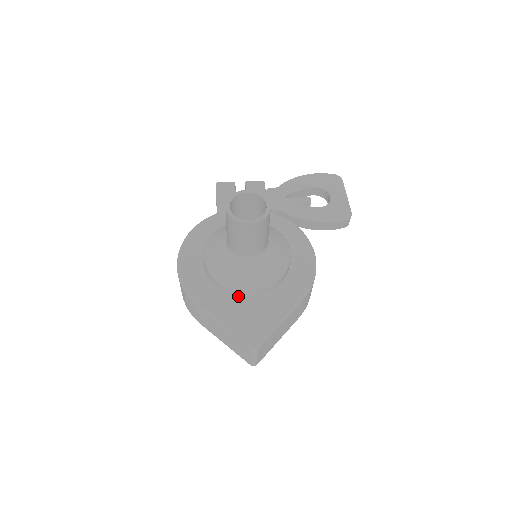
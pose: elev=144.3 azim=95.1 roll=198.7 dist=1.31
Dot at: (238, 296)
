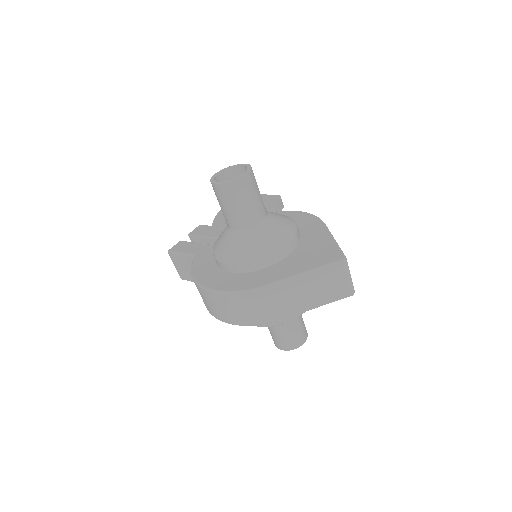
Dot at: (285, 258)
